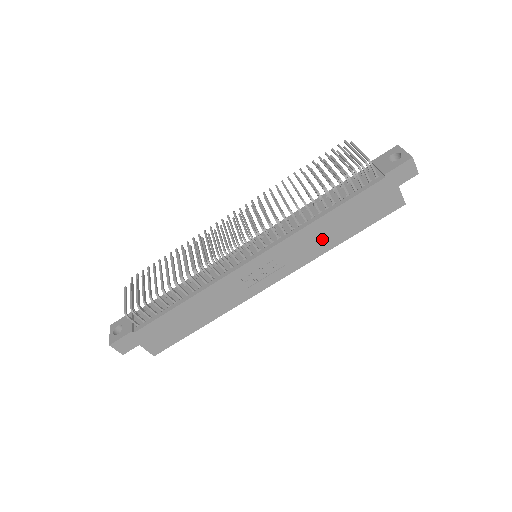
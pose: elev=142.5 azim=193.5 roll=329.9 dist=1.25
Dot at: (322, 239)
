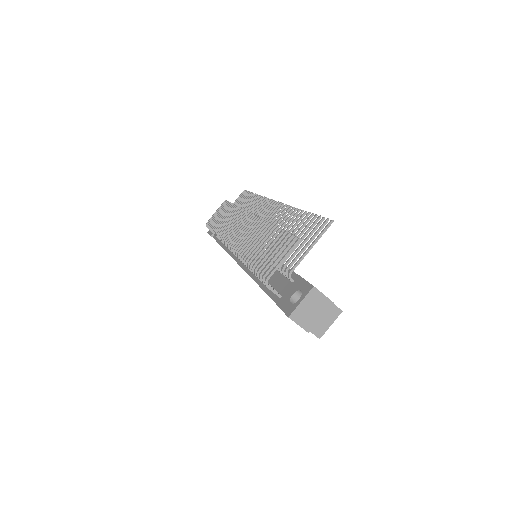
Dot at: occluded
